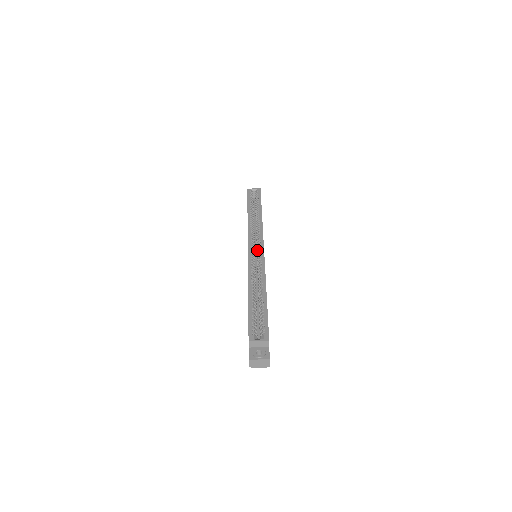
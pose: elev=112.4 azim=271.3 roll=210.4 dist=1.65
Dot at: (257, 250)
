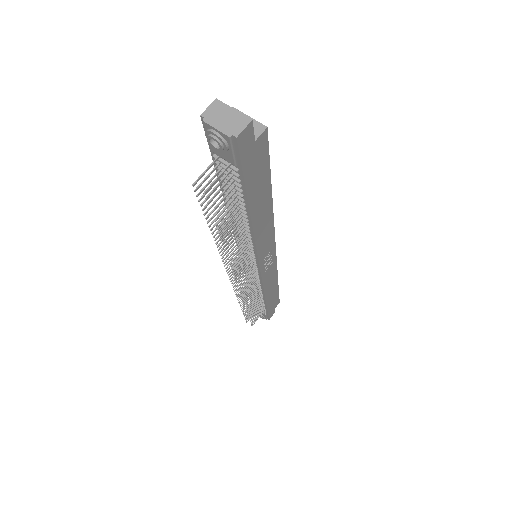
Dot at: occluded
